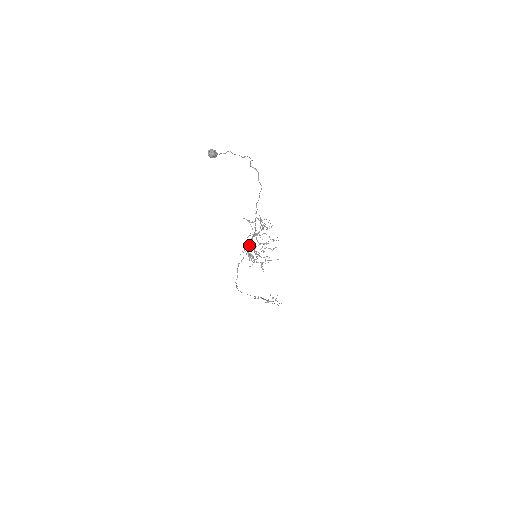
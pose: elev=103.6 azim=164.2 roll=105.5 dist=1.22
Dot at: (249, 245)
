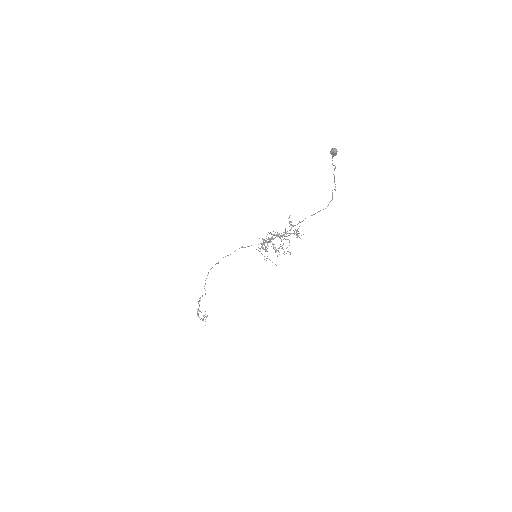
Dot at: occluded
